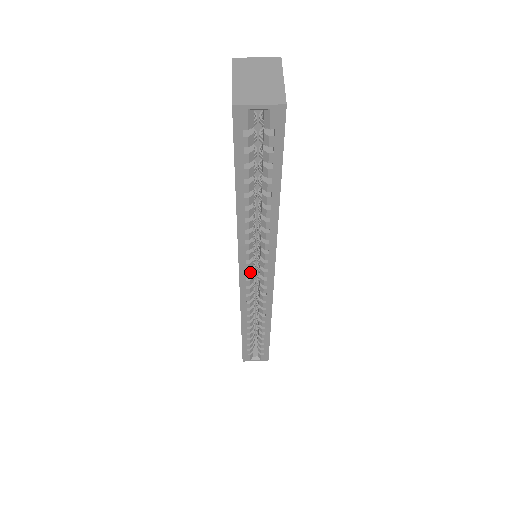
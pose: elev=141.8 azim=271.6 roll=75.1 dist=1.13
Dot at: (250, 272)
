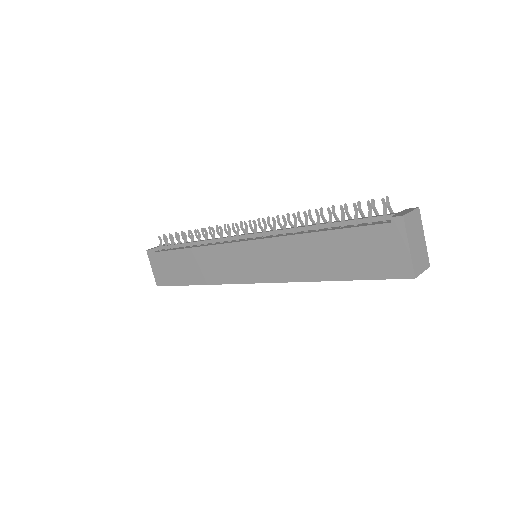
Dot at: occluded
